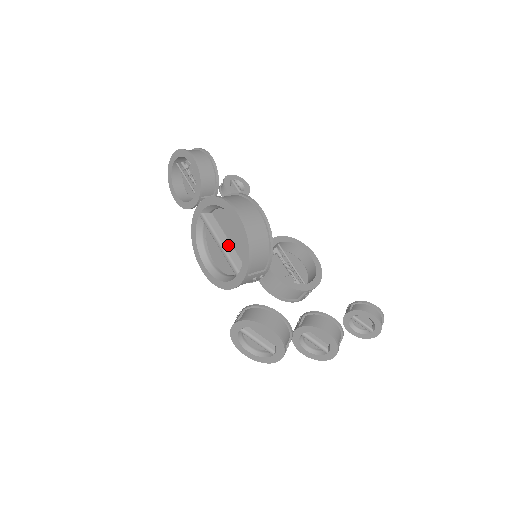
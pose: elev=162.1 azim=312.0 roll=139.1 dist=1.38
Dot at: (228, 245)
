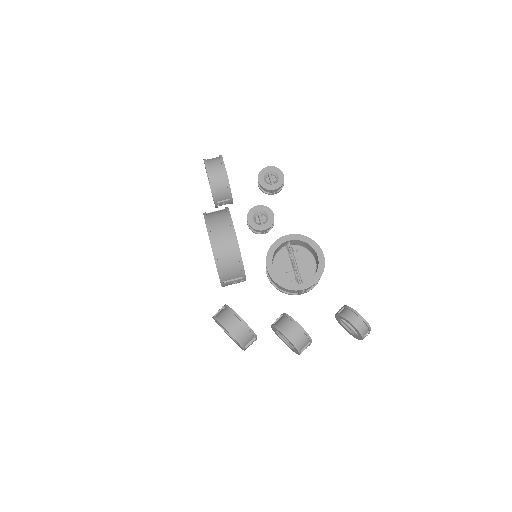
Dot at: occluded
